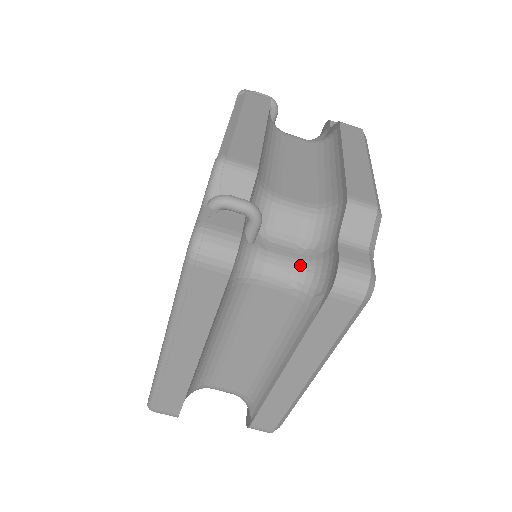
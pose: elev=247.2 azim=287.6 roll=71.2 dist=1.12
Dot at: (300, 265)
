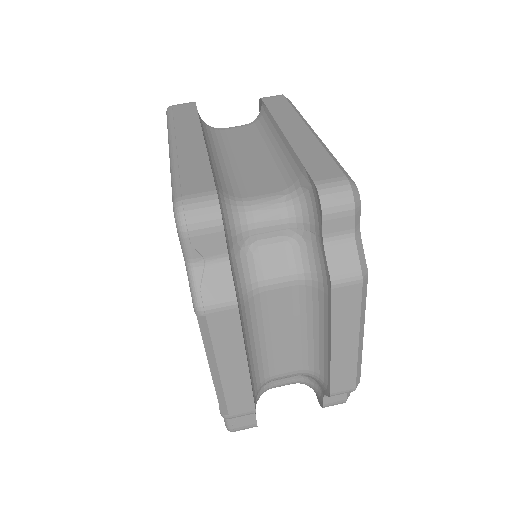
Dot at: occluded
